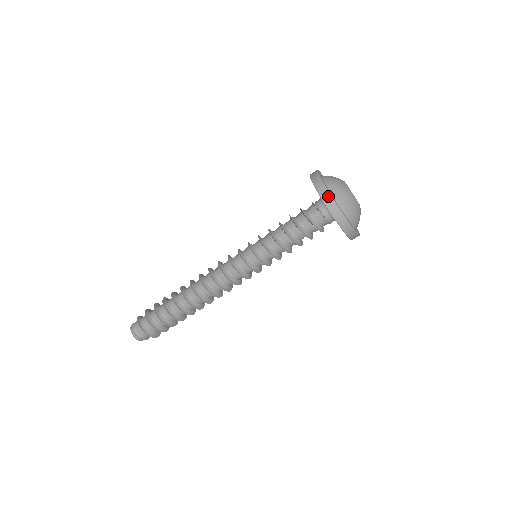
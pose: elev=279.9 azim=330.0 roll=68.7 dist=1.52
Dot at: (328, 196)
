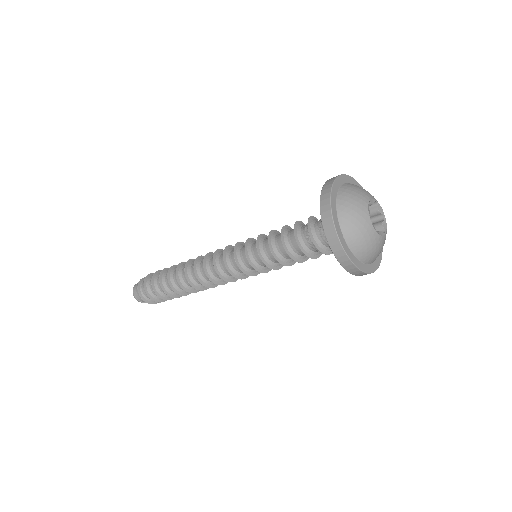
Dot at: (339, 248)
